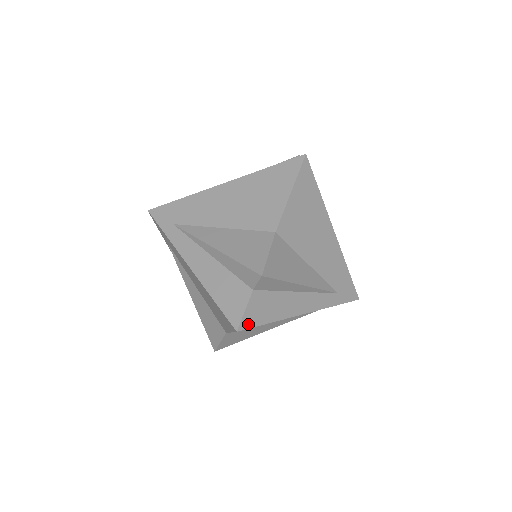
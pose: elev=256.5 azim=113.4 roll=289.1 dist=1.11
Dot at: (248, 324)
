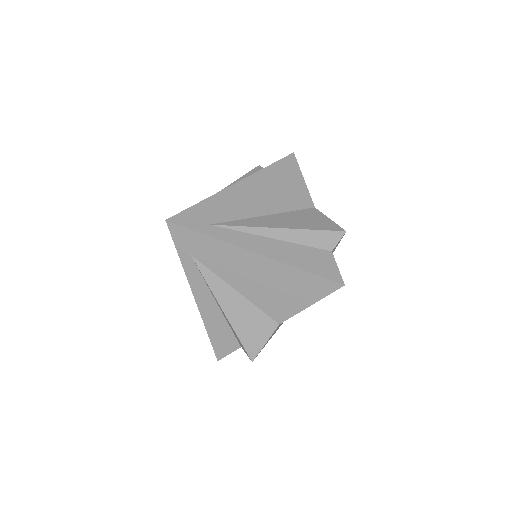
Dot at: occluded
